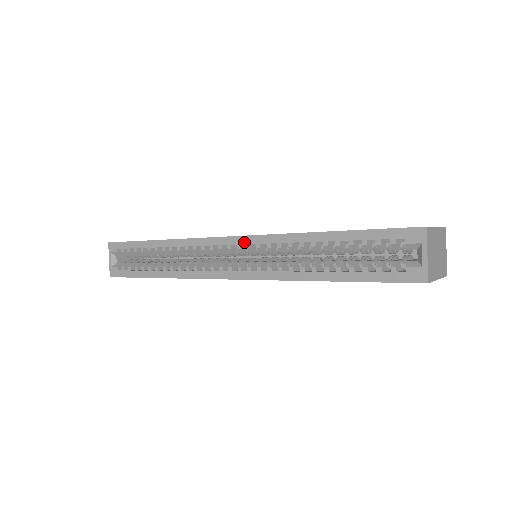
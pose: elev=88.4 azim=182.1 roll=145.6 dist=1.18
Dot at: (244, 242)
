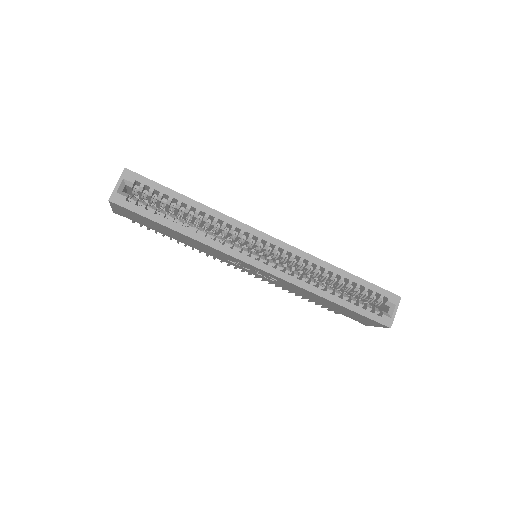
Dot at: (283, 247)
